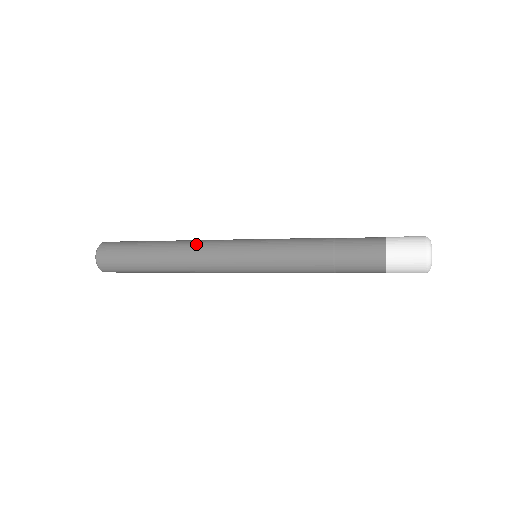
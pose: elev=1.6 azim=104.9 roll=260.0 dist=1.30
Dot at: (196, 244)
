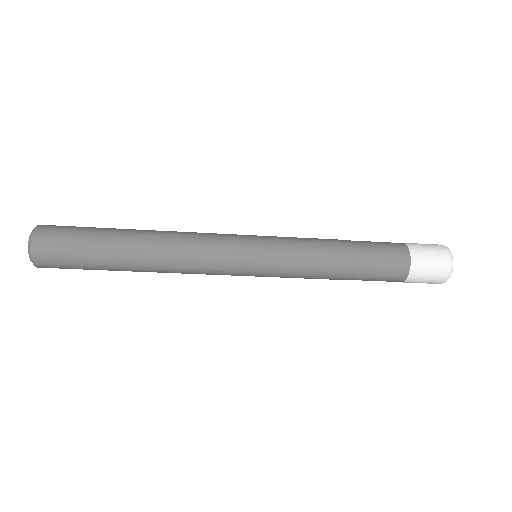
Dot at: occluded
